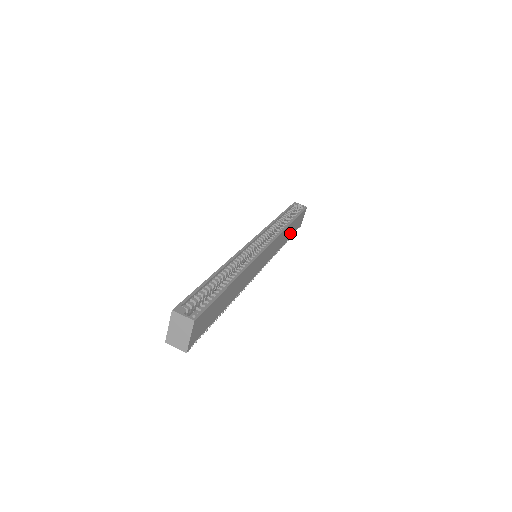
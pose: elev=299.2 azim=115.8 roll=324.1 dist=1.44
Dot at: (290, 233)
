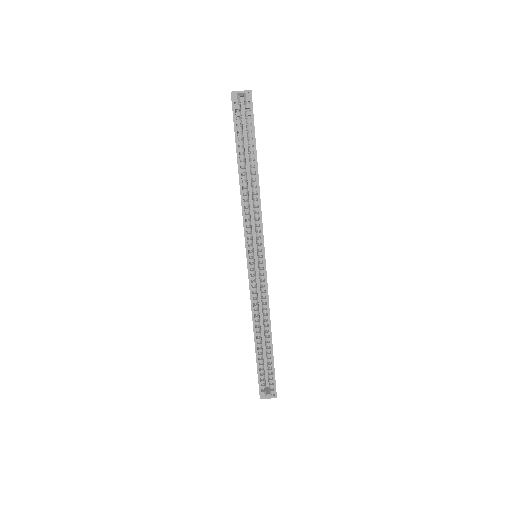
Dot at: occluded
